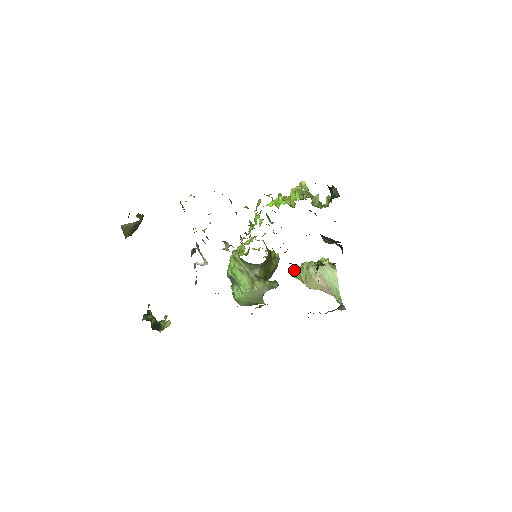
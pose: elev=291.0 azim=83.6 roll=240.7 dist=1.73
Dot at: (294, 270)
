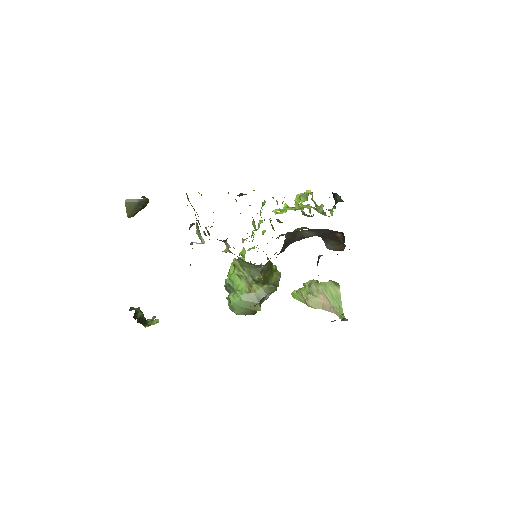
Dot at: (295, 290)
